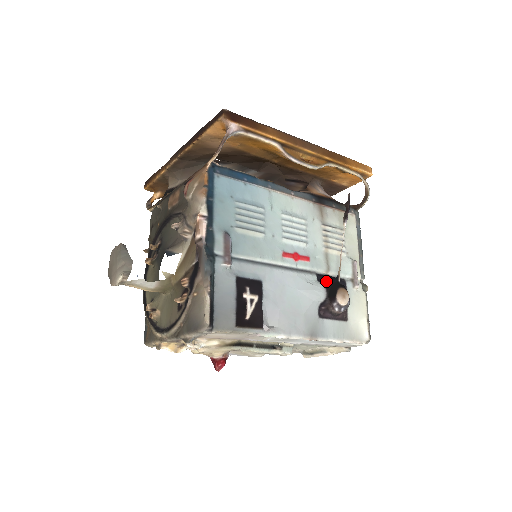
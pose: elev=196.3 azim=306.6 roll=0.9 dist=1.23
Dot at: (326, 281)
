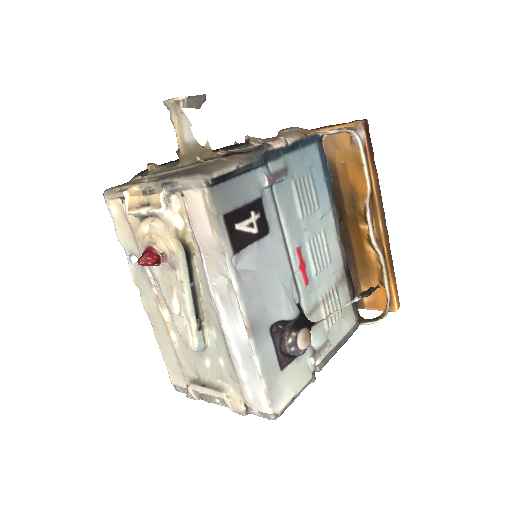
Dot at: (303, 313)
